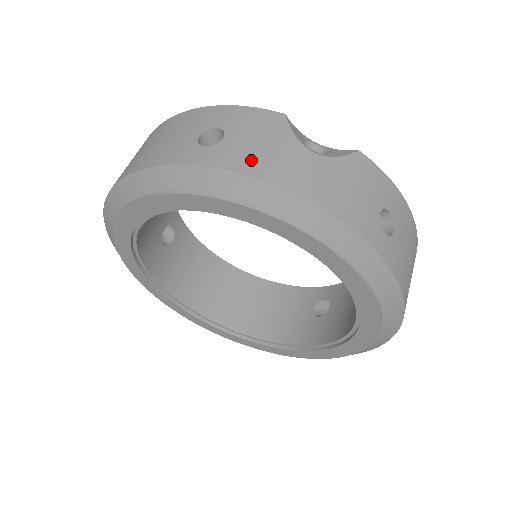
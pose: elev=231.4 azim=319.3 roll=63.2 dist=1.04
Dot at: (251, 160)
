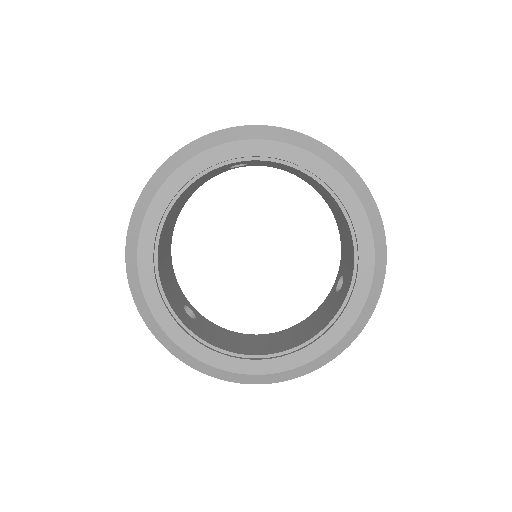
Dot at: occluded
